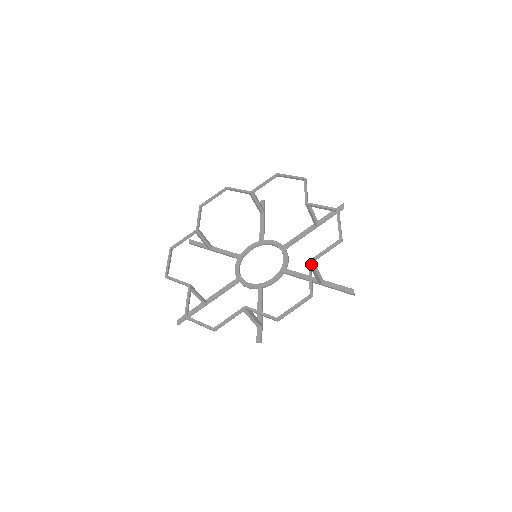
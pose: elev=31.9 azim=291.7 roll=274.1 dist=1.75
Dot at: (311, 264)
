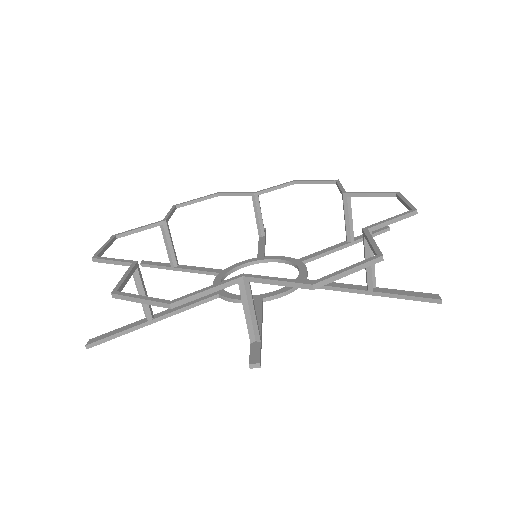
Dot at: (368, 232)
